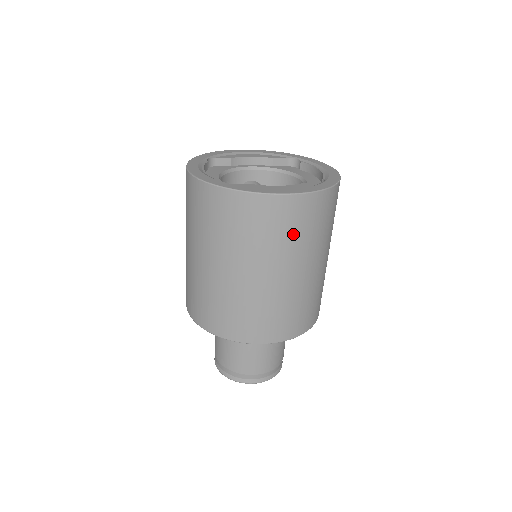
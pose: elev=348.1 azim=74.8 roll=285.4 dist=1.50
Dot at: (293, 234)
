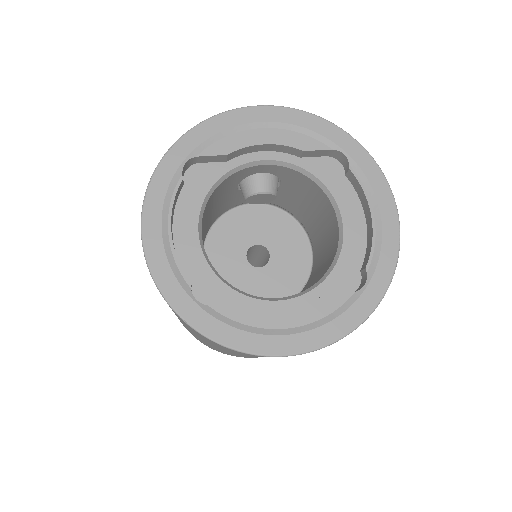
Dot at: occluded
